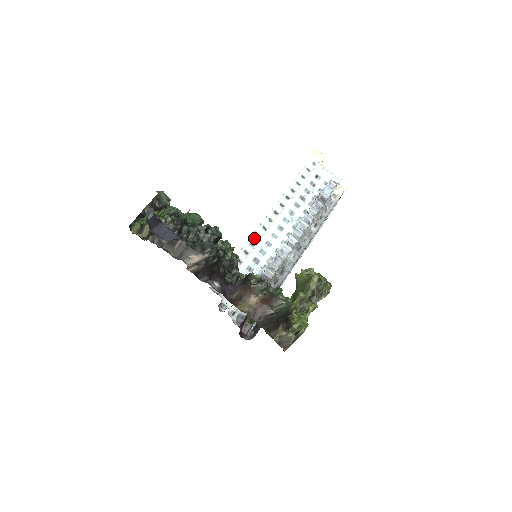
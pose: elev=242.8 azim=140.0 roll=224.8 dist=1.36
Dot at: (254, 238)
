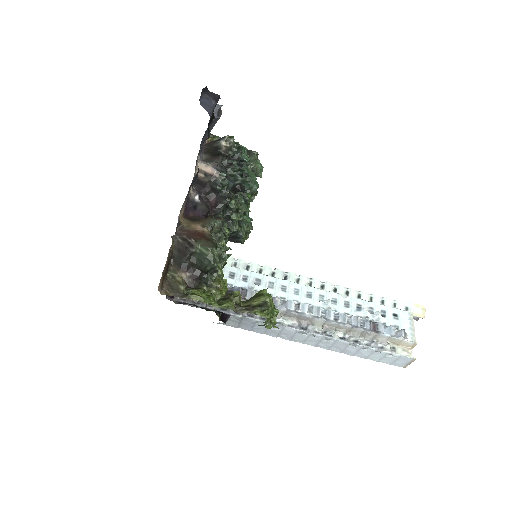
Dot at: (280, 274)
